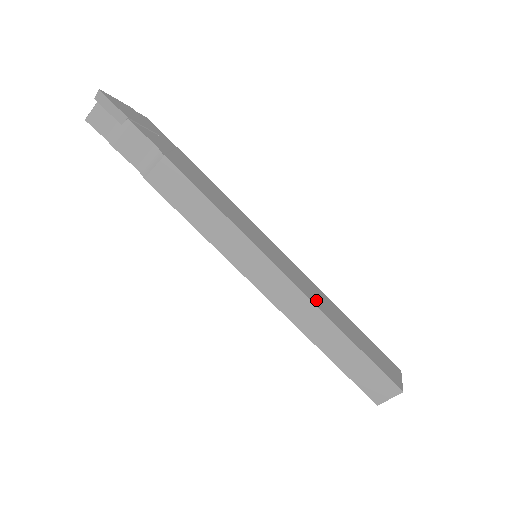
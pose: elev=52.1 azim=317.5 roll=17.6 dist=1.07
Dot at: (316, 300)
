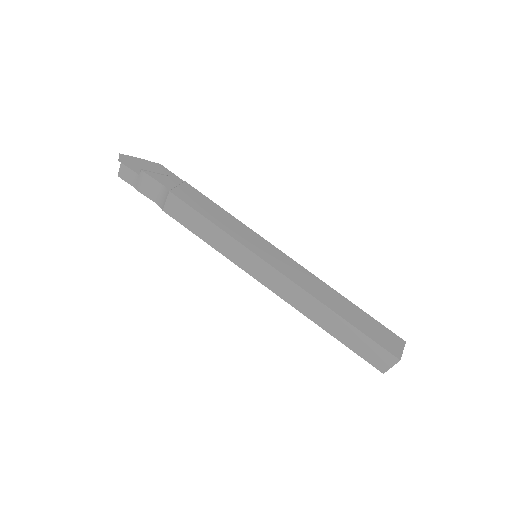
Dot at: (308, 286)
